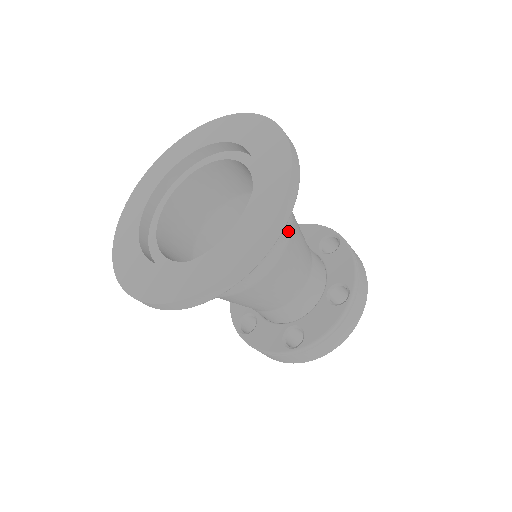
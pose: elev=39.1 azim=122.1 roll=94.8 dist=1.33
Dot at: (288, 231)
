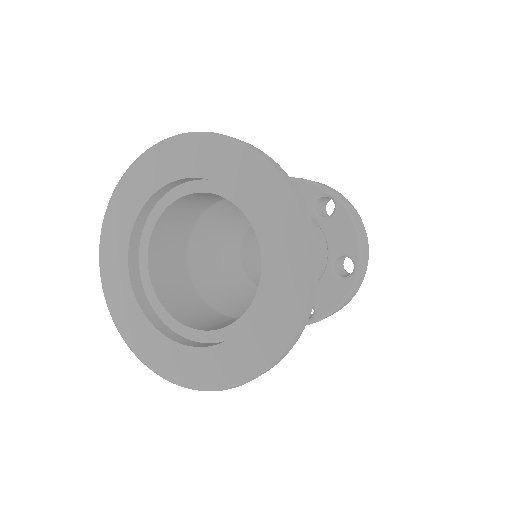
Dot at: occluded
